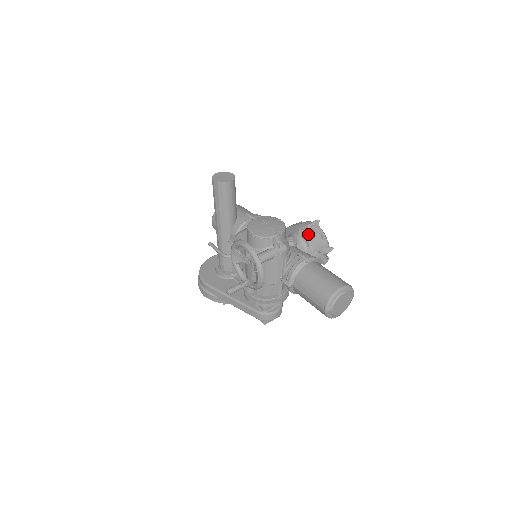
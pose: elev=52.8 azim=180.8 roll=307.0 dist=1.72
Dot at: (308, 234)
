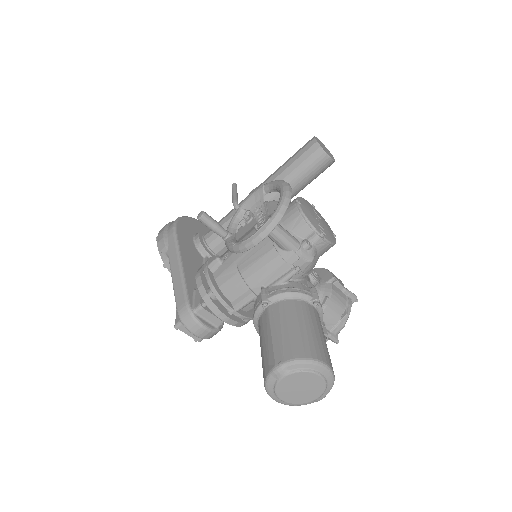
Dot at: (336, 293)
